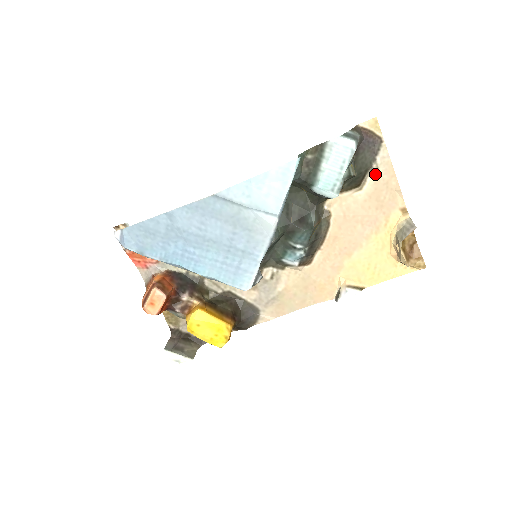
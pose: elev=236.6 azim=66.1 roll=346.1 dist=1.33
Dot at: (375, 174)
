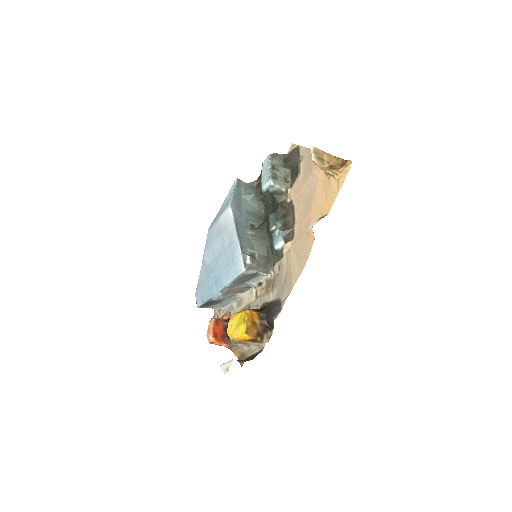
Dot at: (302, 161)
